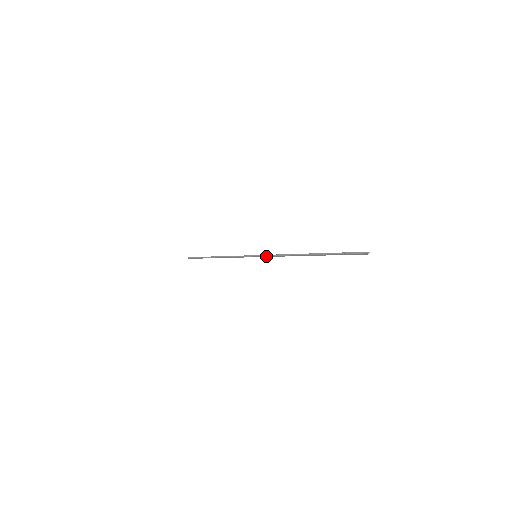
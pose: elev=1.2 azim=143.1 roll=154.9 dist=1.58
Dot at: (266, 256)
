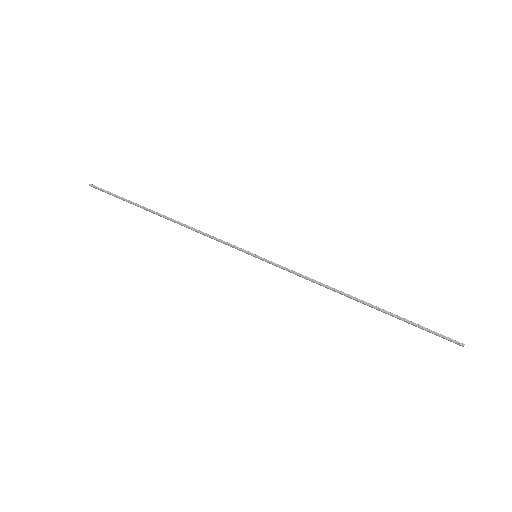
Dot at: (279, 266)
